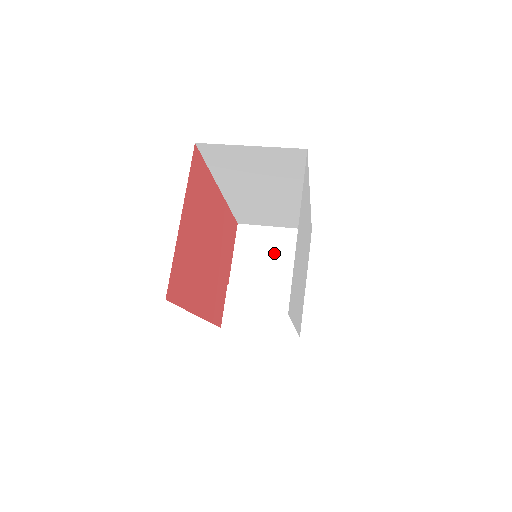
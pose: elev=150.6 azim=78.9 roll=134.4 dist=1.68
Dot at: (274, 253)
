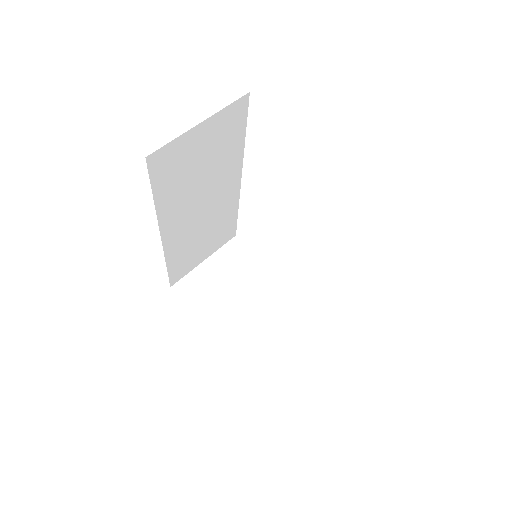
Dot at: (229, 279)
